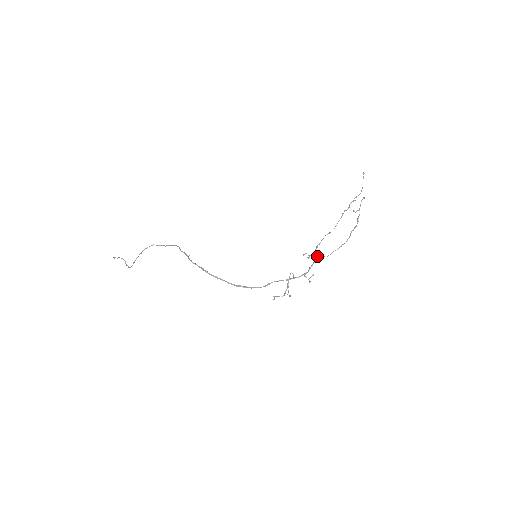
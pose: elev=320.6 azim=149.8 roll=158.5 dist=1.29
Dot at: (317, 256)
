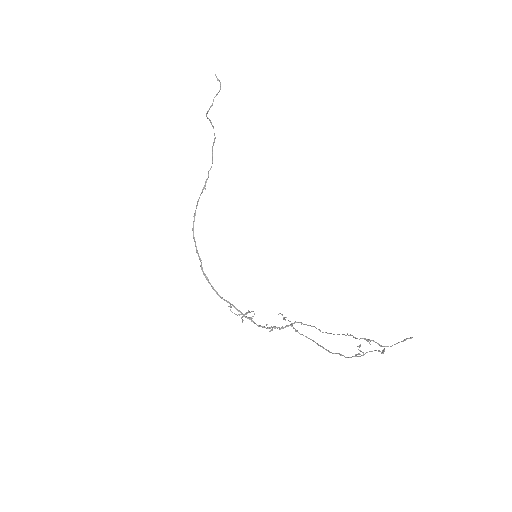
Dot at: occluded
